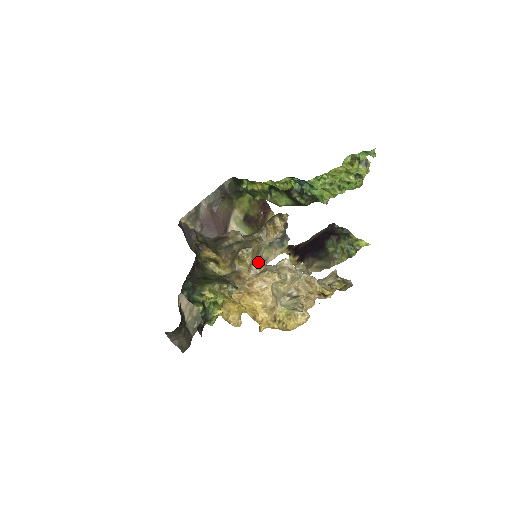
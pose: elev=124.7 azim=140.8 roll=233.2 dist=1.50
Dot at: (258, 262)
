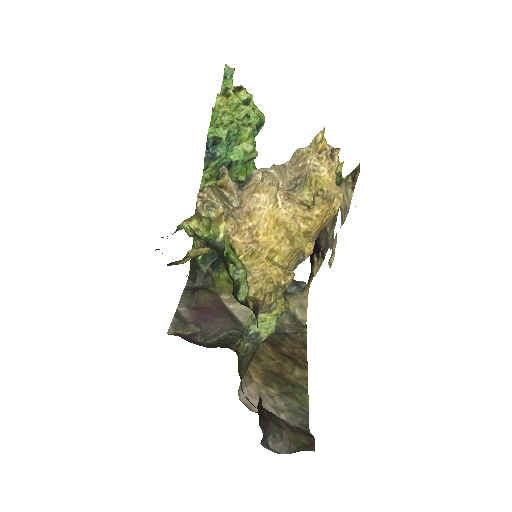
Dot at: occluded
